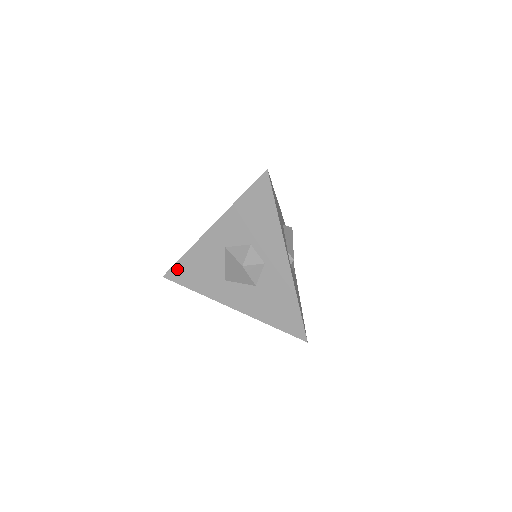
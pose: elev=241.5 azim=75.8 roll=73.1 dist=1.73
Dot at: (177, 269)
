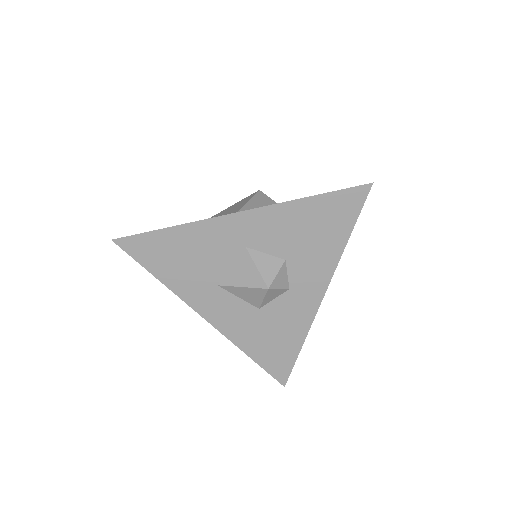
Dot at: (146, 240)
